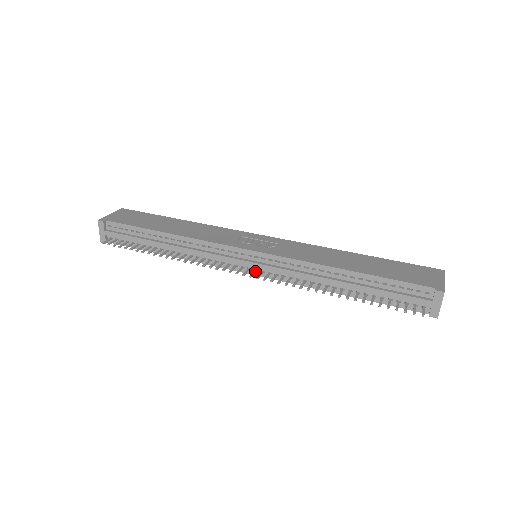
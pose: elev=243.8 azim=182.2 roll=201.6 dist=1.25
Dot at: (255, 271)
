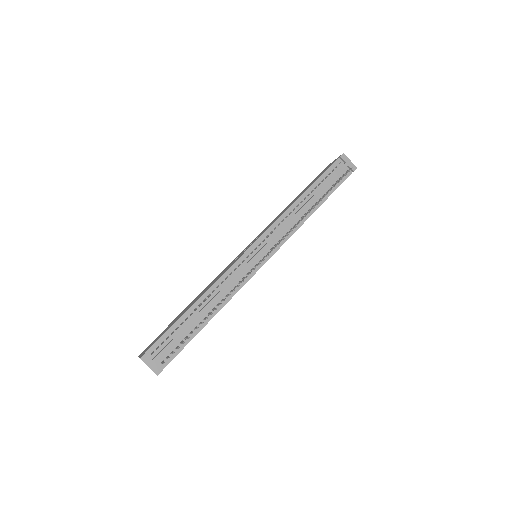
Dot at: (269, 252)
